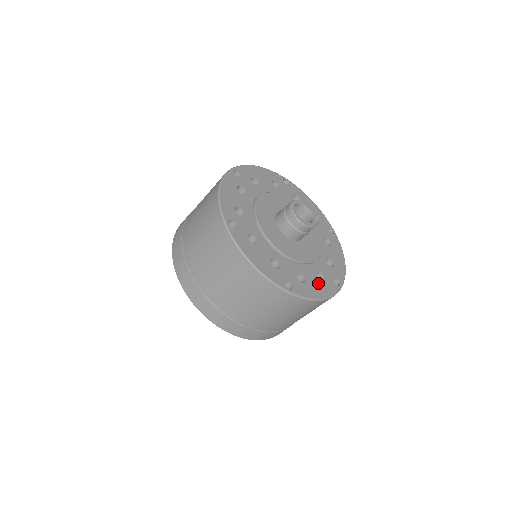
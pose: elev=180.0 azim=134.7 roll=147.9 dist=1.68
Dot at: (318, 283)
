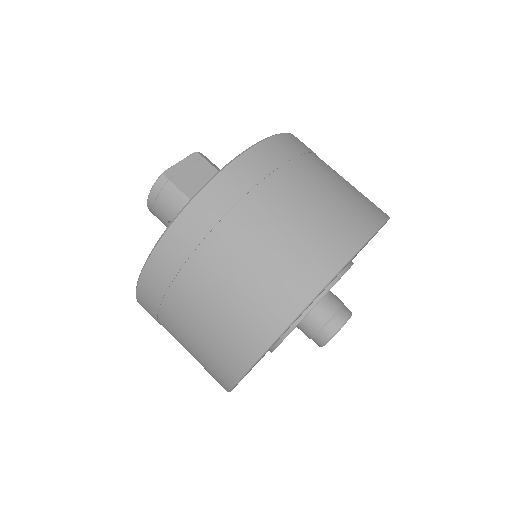
Dot at: occluded
